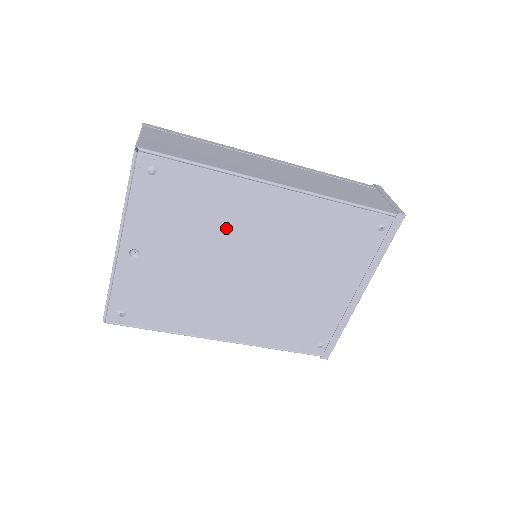
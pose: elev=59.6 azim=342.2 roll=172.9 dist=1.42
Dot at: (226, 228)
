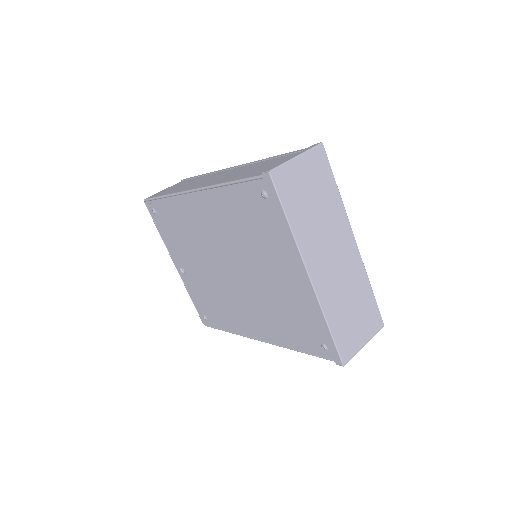
Dot at: (197, 237)
